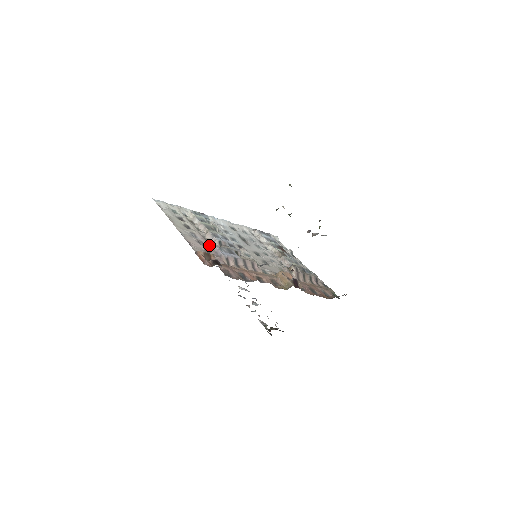
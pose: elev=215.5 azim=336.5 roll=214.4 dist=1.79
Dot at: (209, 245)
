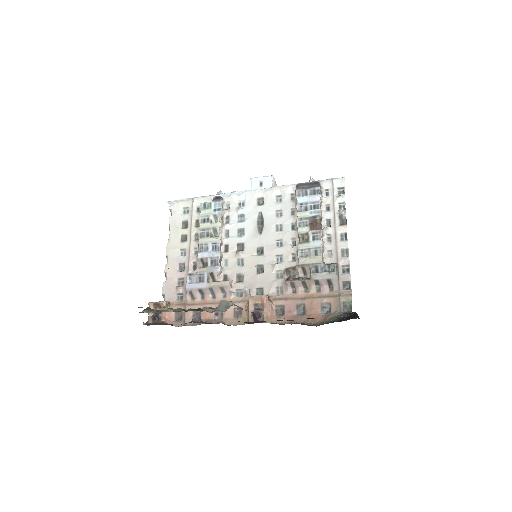
Dot at: (188, 269)
